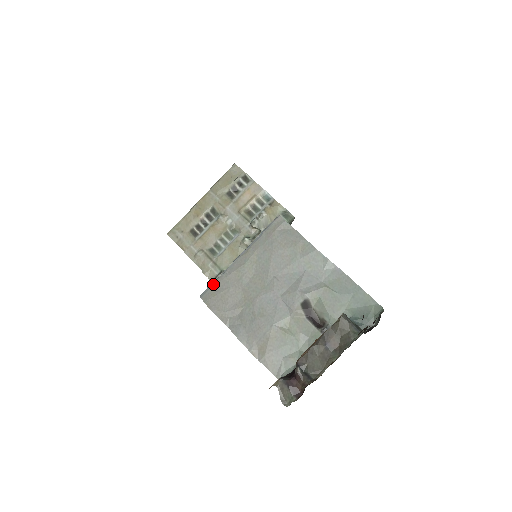
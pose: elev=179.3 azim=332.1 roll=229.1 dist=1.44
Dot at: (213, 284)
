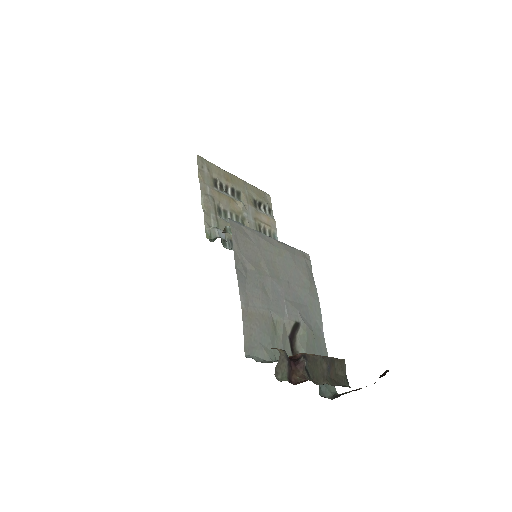
Dot at: occluded
